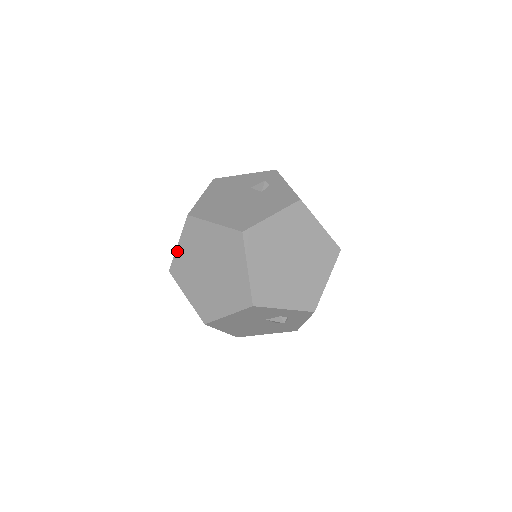
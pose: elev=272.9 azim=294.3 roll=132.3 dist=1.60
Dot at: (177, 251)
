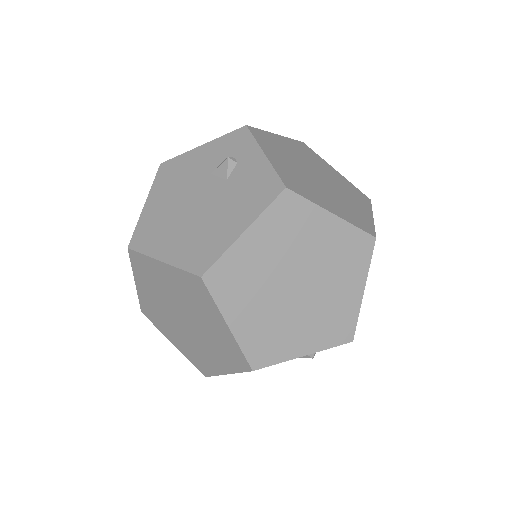
Dot at: (138, 291)
